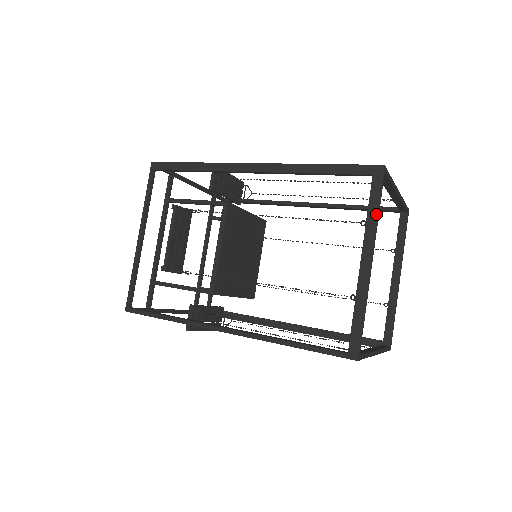
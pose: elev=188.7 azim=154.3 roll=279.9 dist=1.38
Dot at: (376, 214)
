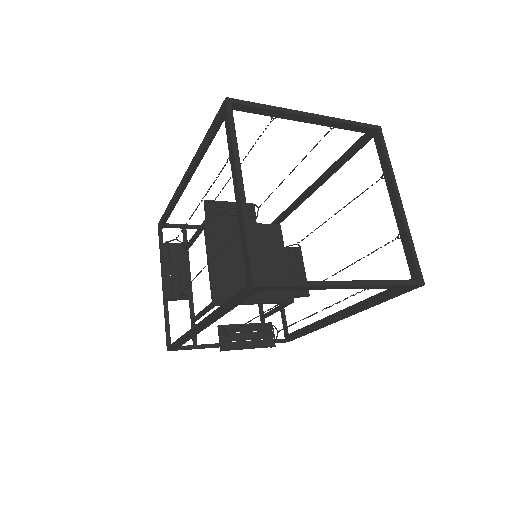
Dot at: (231, 141)
